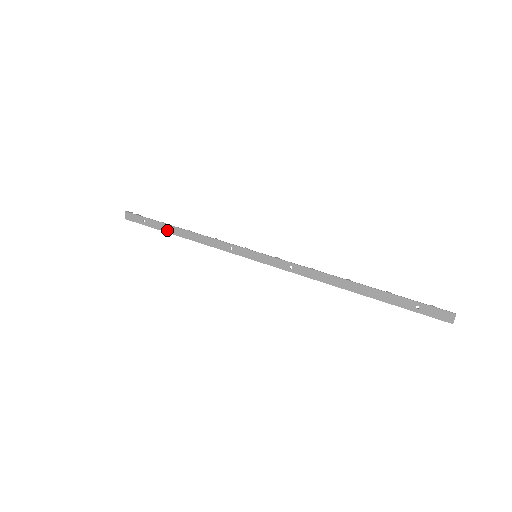
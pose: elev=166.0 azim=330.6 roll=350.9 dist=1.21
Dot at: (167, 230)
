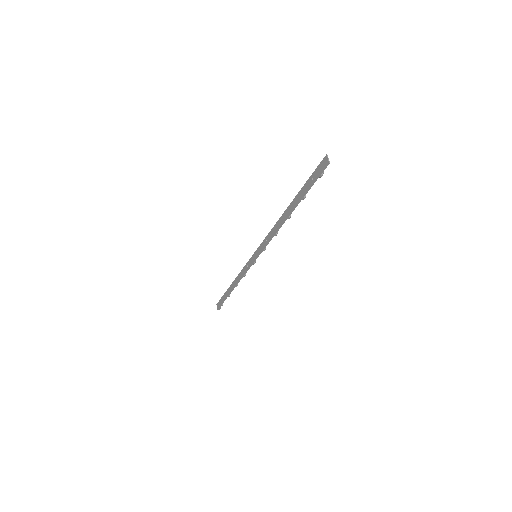
Dot at: (229, 293)
